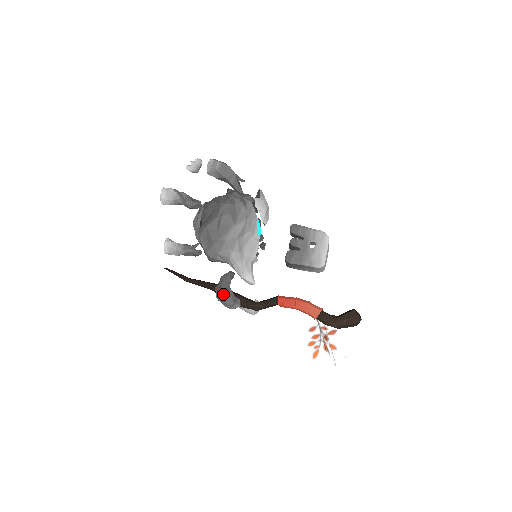
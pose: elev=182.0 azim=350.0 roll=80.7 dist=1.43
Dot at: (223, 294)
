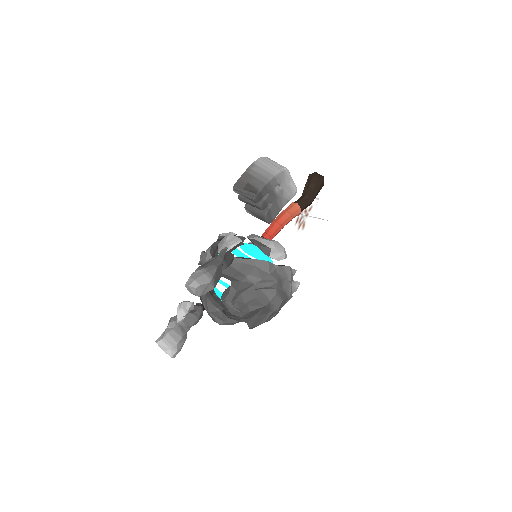
Dot at: occluded
